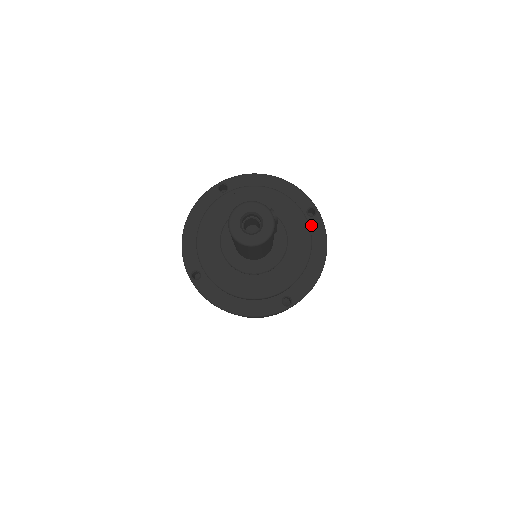
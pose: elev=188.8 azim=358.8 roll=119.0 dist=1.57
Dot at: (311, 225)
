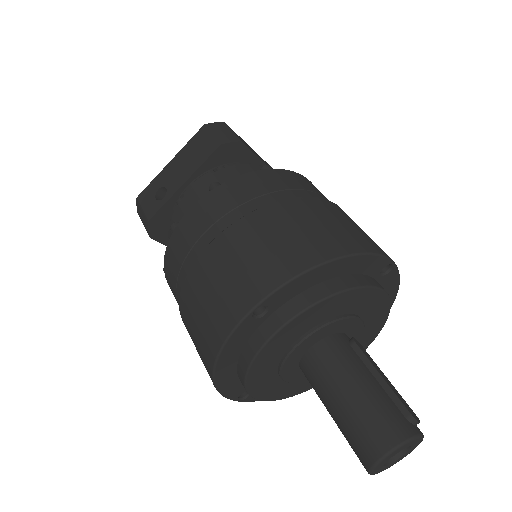
Dot at: (384, 283)
